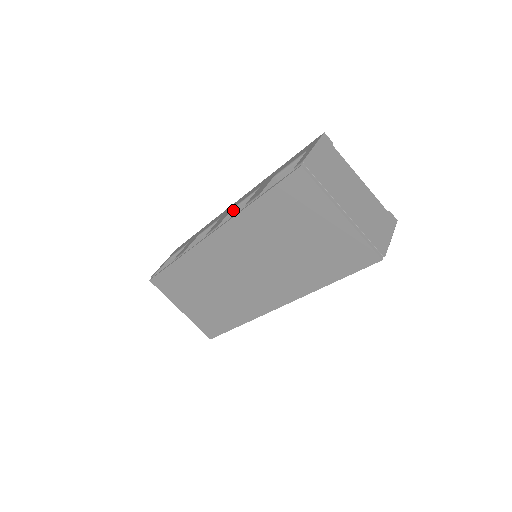
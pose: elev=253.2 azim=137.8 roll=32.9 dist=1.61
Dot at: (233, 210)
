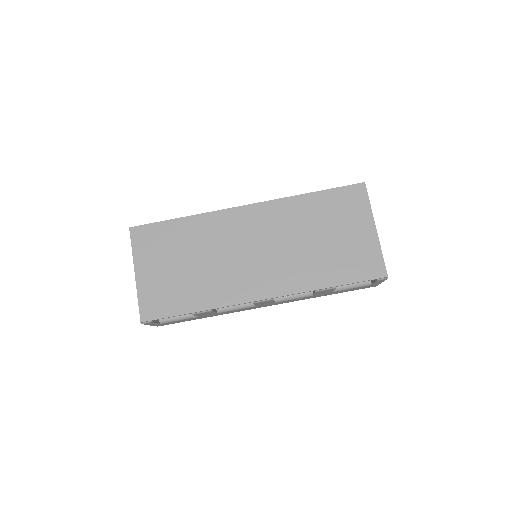
Dot at: occluded
